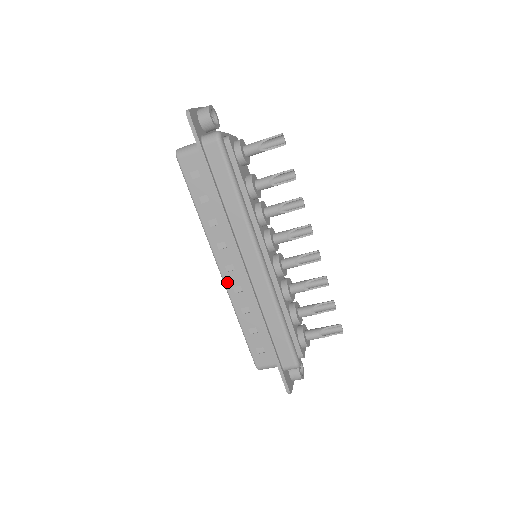
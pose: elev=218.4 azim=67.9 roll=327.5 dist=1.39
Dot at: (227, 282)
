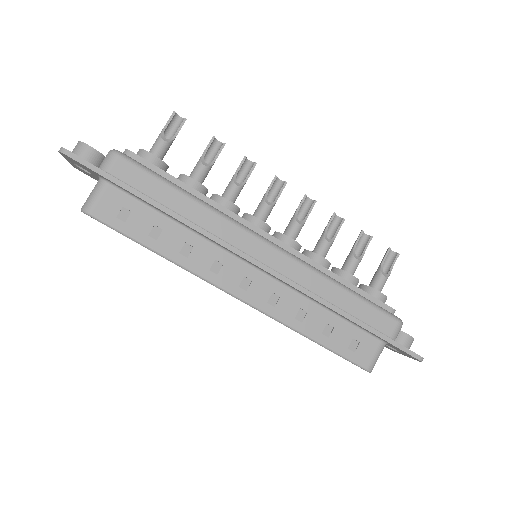
Dot at: (256, 303)
